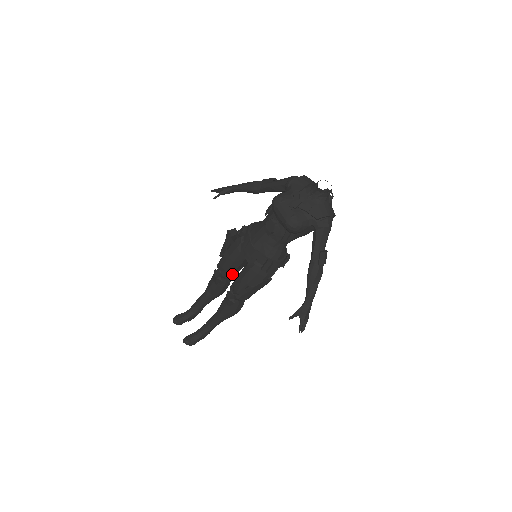
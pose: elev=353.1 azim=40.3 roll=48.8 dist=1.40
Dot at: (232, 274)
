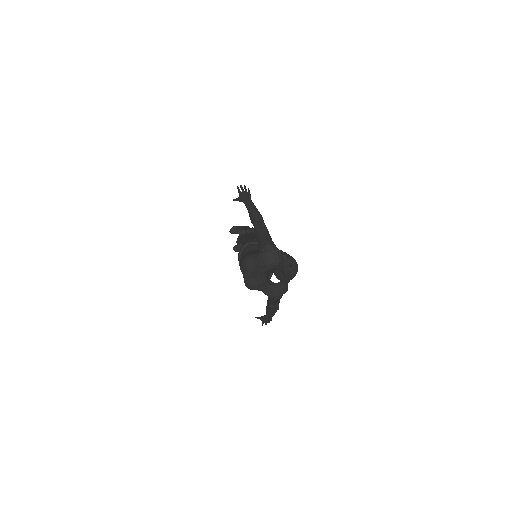
Dot at: occluded
